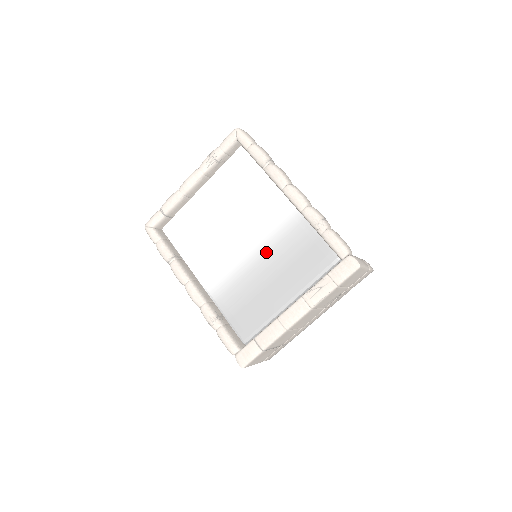
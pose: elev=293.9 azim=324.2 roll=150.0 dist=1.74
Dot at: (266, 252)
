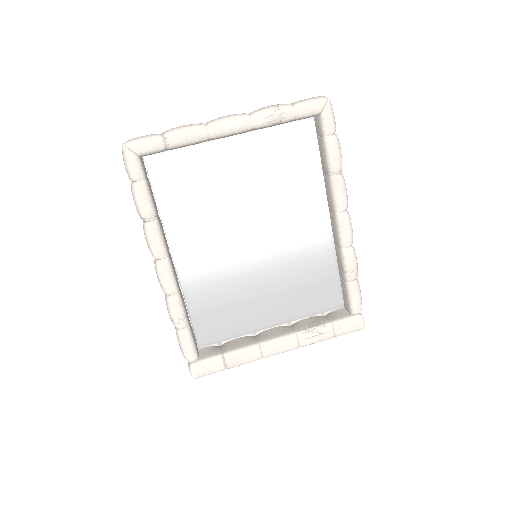
Dot at: (276, 264)
